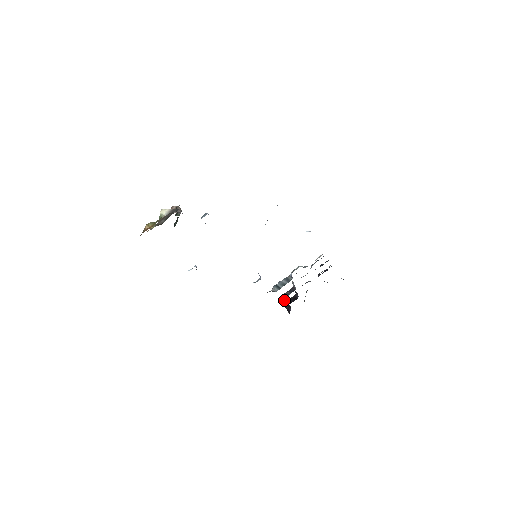
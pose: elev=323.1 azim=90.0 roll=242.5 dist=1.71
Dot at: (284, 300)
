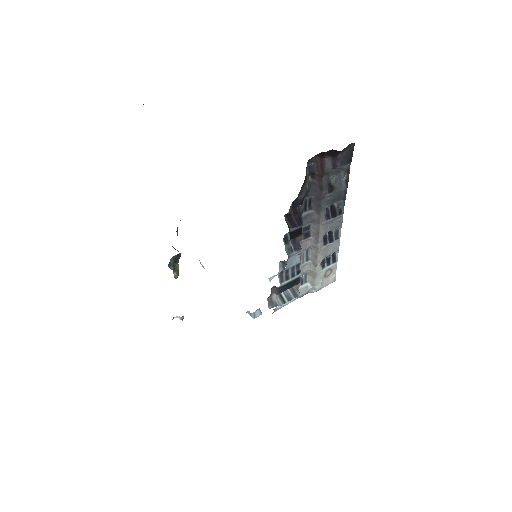
Dot at: (287, 247)
